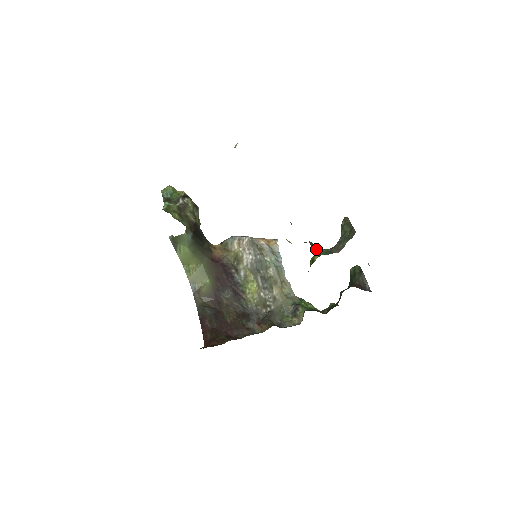
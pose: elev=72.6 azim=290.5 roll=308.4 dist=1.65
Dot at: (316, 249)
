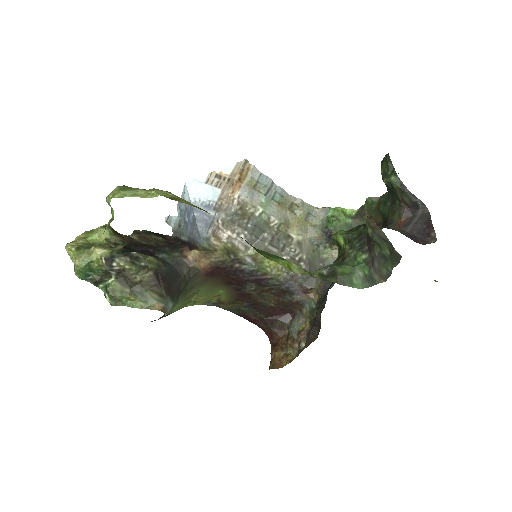
Dot at: (350, 285)
